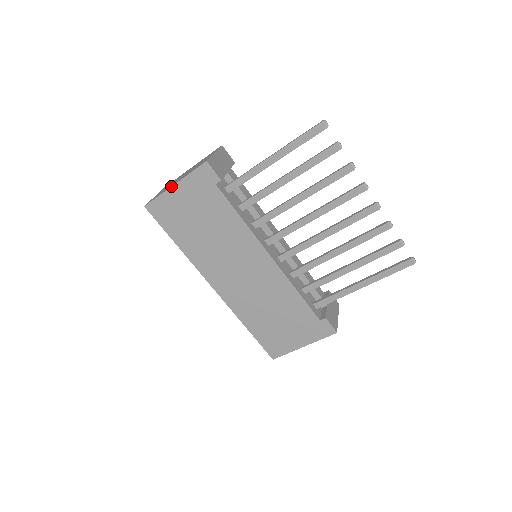
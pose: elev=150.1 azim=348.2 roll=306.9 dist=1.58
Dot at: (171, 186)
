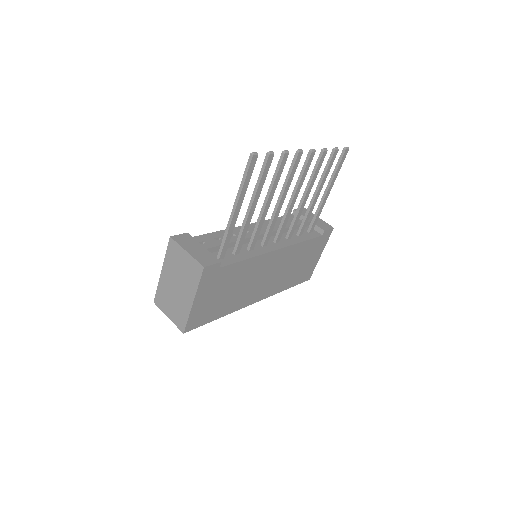
Dot at: (192, 305)
